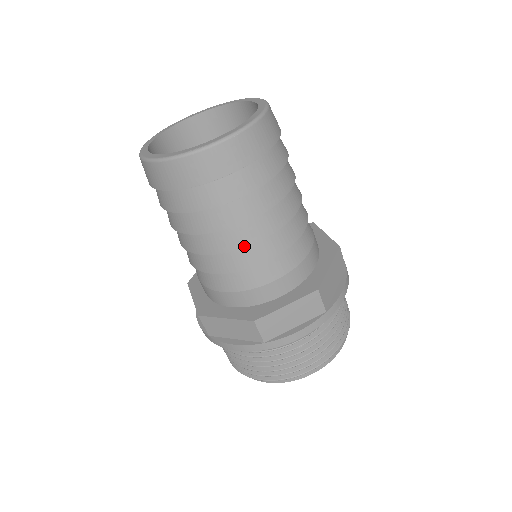
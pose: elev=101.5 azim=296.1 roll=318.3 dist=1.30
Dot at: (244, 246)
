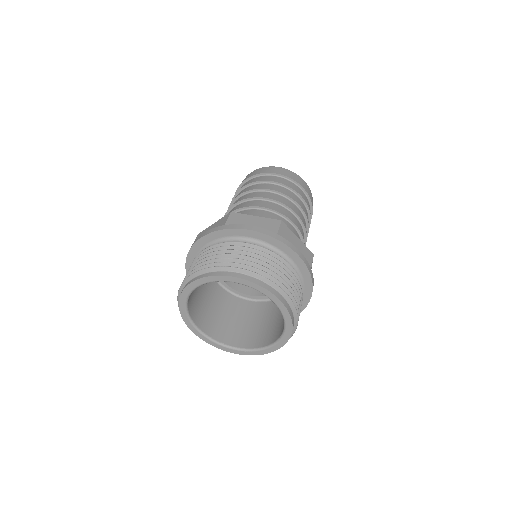
Dot at: (257, 197)
